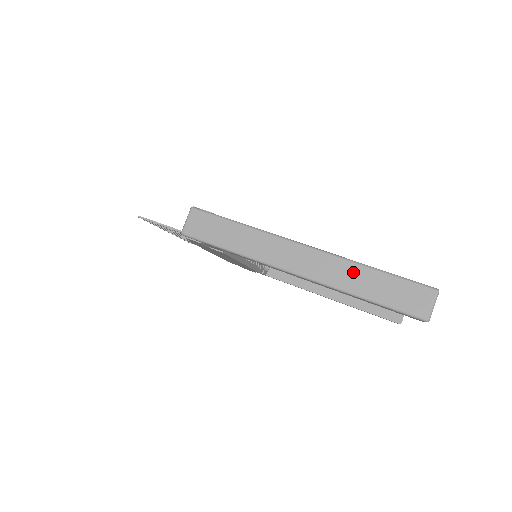
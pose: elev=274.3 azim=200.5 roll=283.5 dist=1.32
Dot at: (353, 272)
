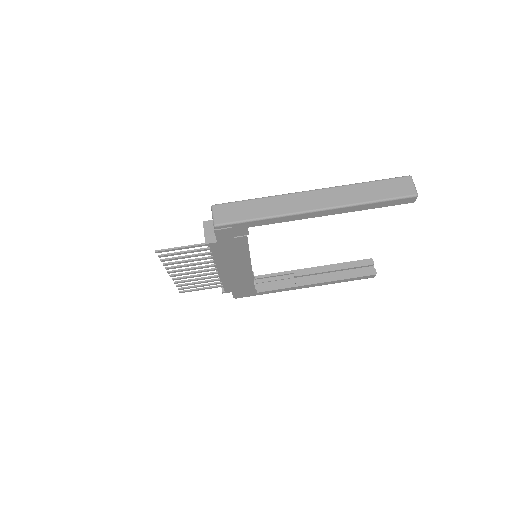
Dot at: (353, 190)
